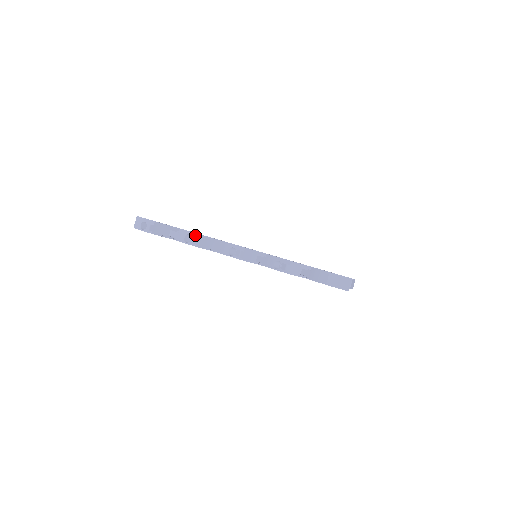
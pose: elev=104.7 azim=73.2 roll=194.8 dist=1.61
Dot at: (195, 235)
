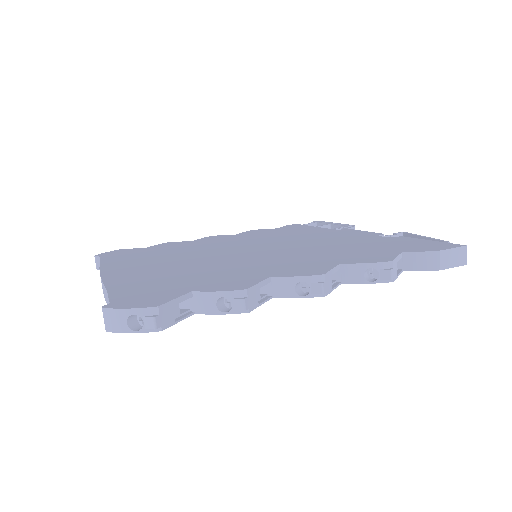
Dot at: (238, 294)
